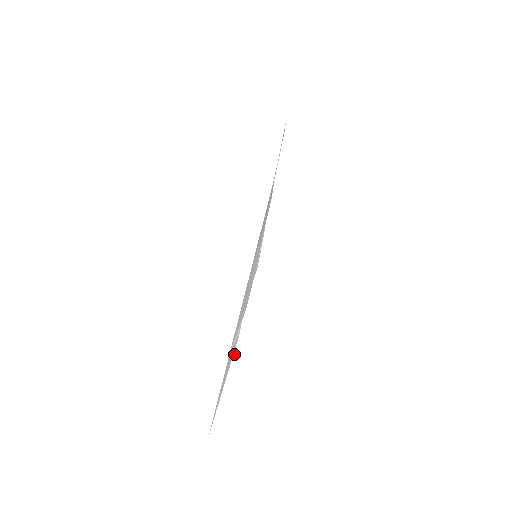
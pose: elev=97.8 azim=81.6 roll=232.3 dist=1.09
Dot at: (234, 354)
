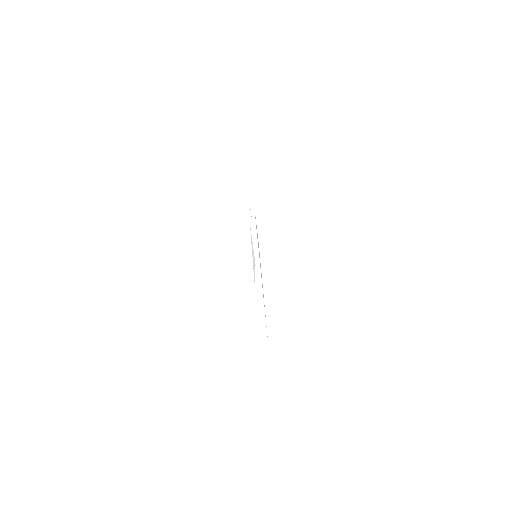
Dot at: occluded
